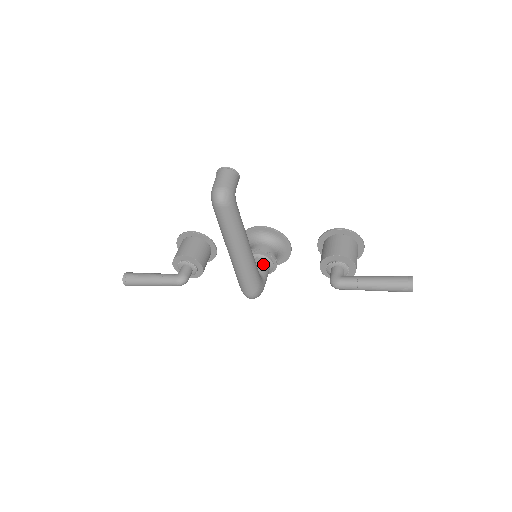
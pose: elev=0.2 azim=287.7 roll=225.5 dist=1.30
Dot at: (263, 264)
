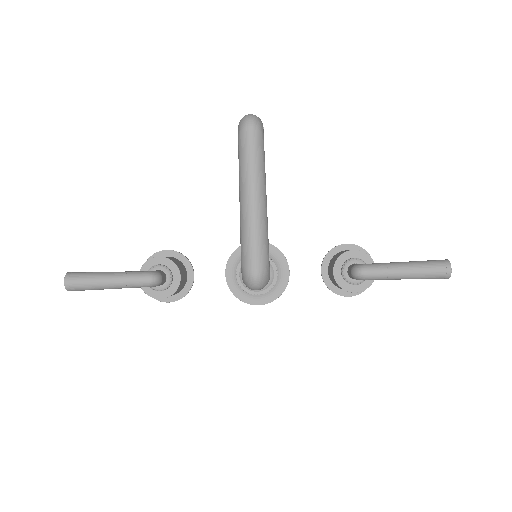
Dot at: occluded
